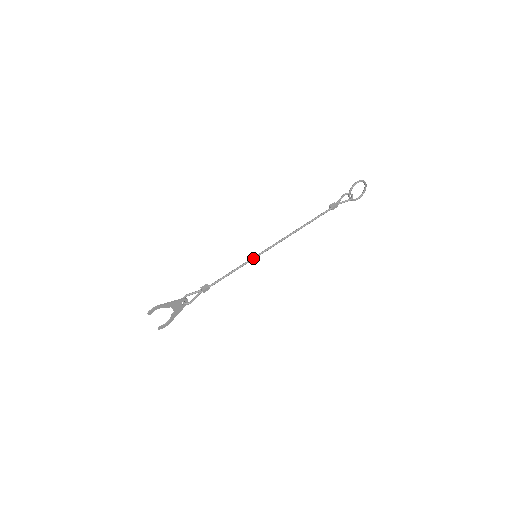
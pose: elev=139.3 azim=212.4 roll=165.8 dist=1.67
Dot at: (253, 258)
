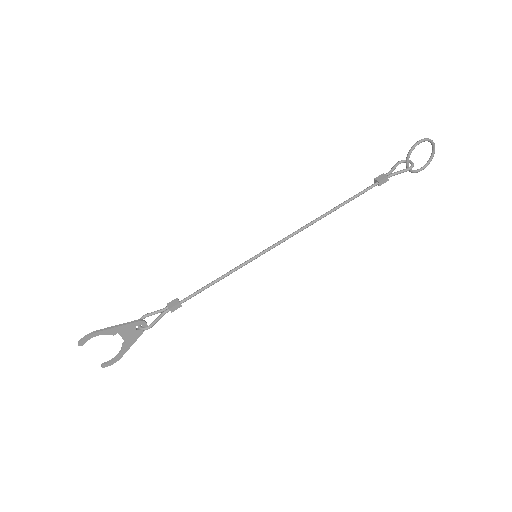
Dot at: (251, 259)
